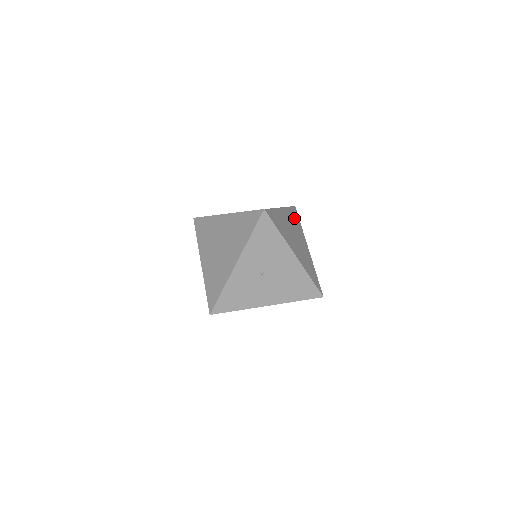
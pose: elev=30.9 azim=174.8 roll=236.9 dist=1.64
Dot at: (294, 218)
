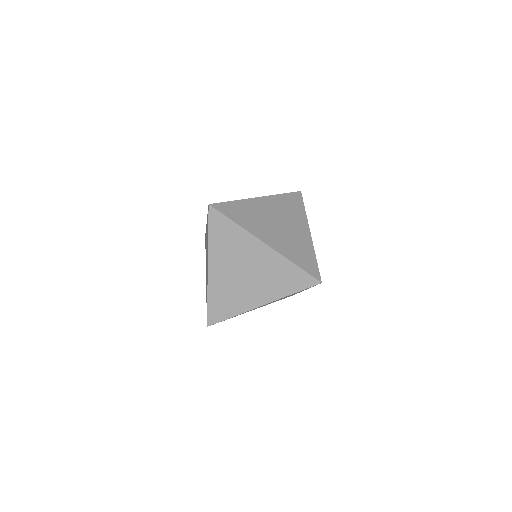
Dot at: occluded
